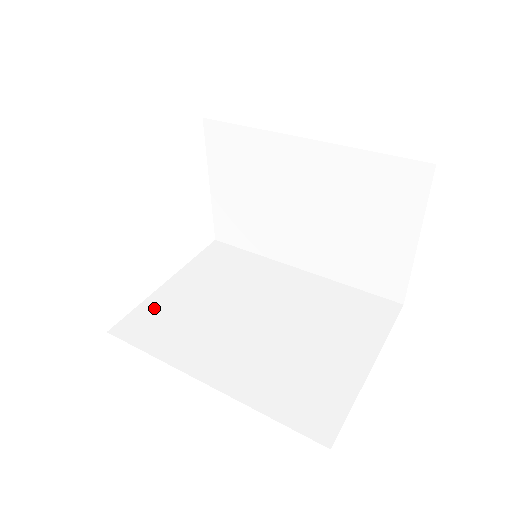
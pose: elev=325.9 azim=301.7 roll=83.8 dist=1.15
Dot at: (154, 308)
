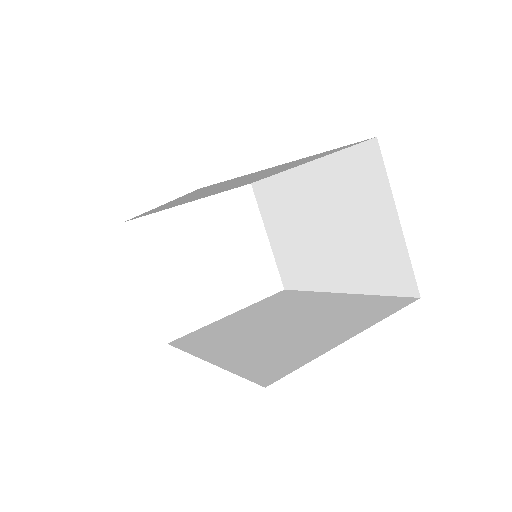
Dot at: (207, 329)
